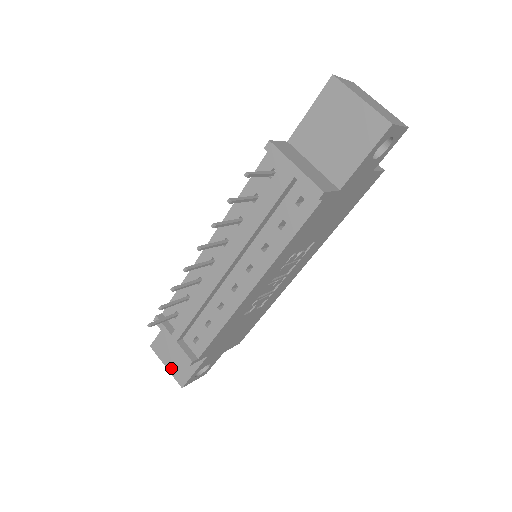
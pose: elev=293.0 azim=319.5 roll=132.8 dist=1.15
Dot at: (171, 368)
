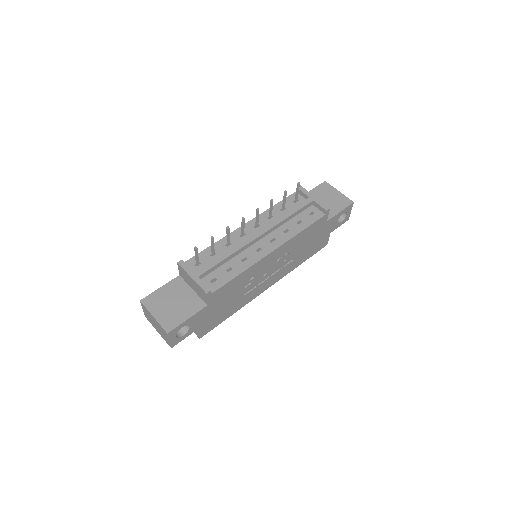
Dot at: (160, 317)
